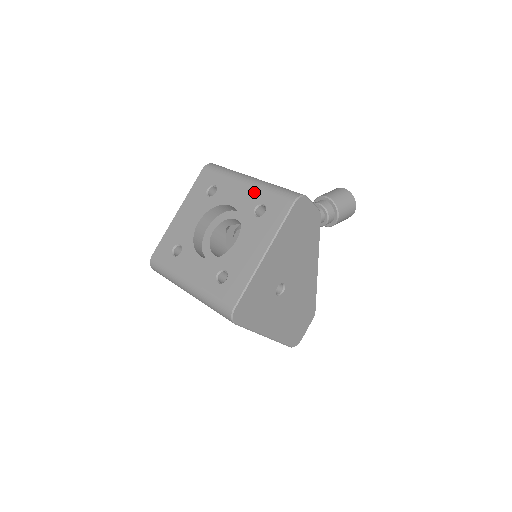
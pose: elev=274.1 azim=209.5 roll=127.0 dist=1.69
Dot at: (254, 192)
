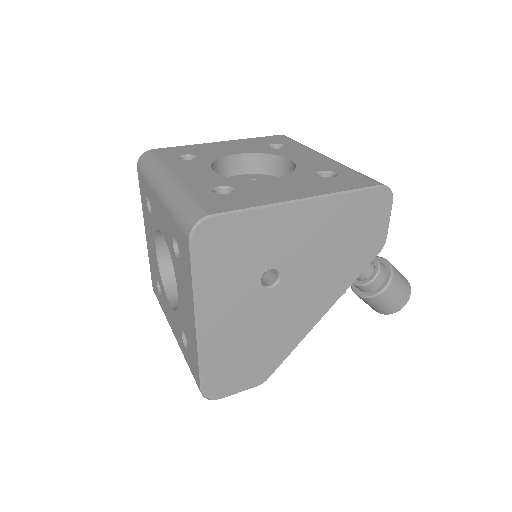
Dot at: (330, 163)
